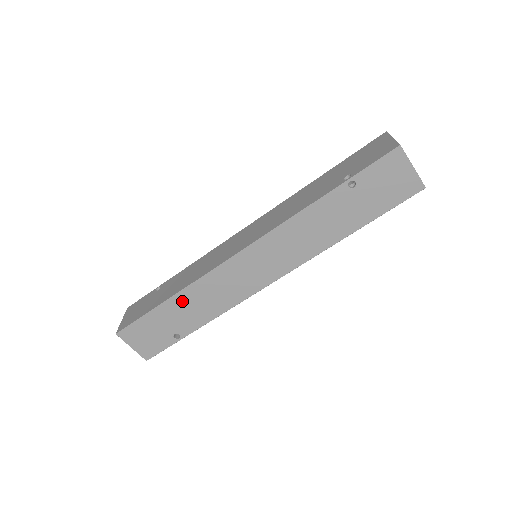
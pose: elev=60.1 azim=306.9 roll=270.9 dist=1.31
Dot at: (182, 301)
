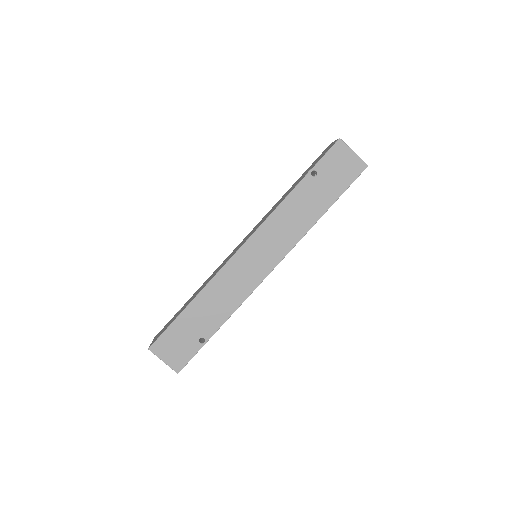
Dot at: (202, 302)
